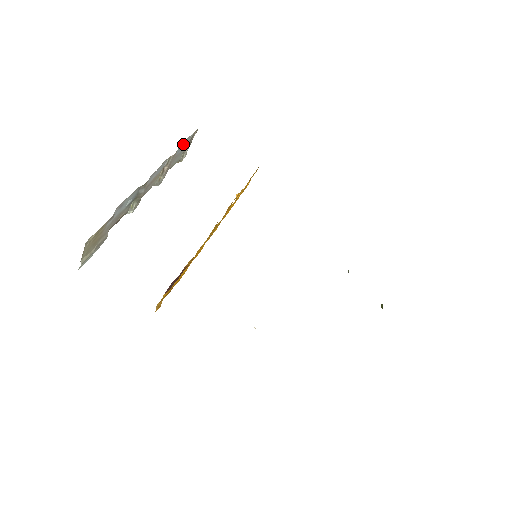
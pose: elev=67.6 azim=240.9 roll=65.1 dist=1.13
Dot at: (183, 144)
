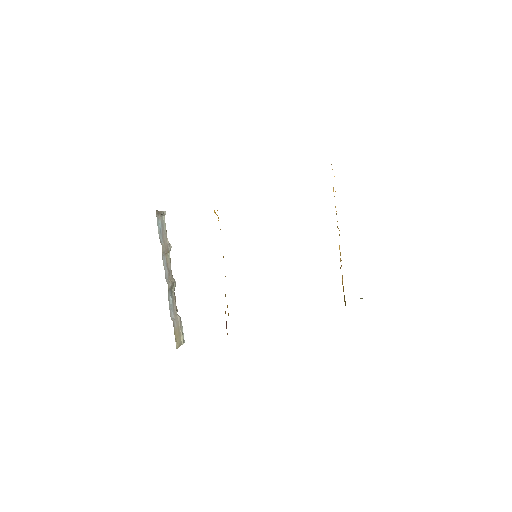
Dot at: (159, 229)
